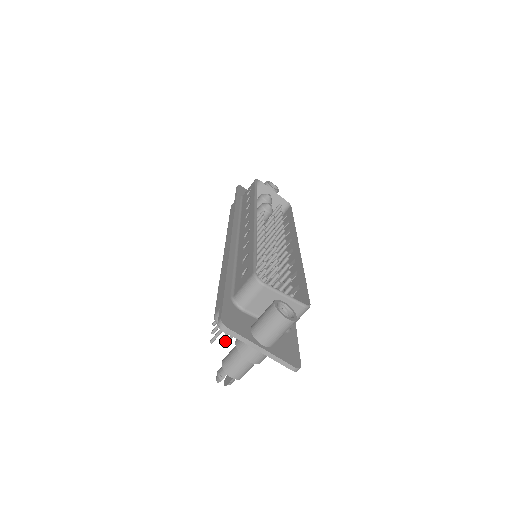
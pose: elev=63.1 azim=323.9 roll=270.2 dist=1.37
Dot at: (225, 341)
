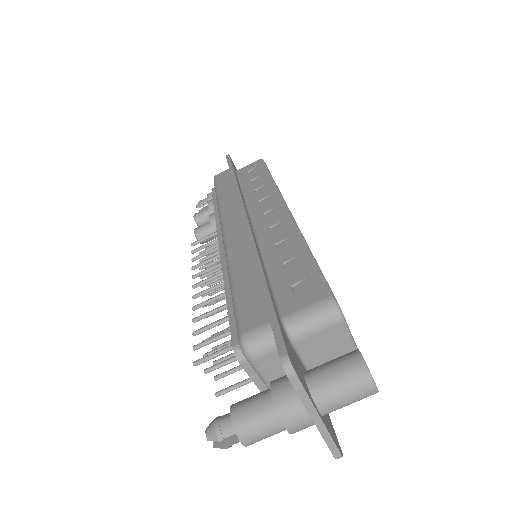
Dot at: (210, 367)
